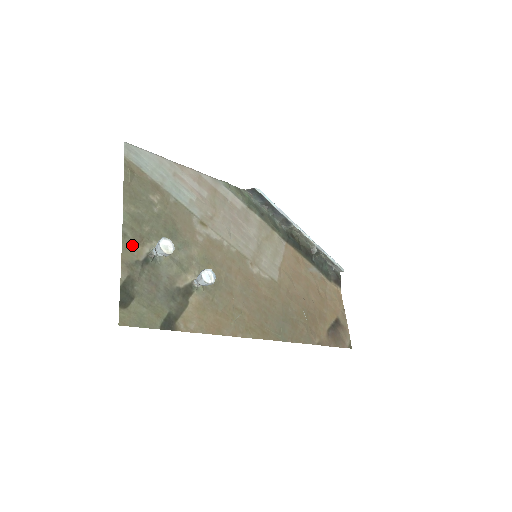
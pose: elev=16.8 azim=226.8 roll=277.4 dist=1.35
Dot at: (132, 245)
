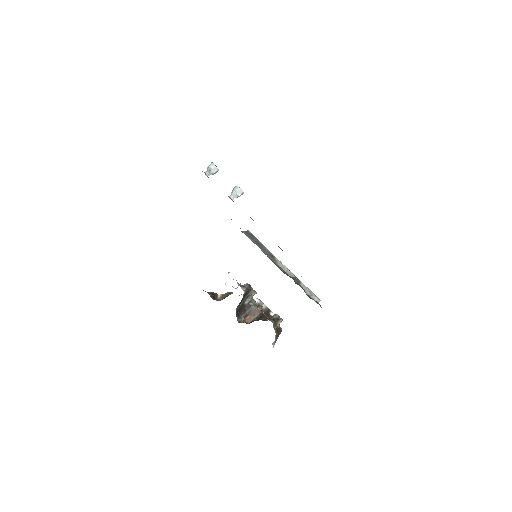
Dot at: occluded
